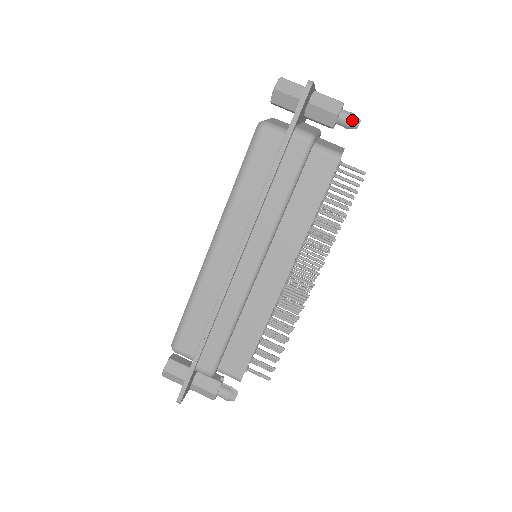
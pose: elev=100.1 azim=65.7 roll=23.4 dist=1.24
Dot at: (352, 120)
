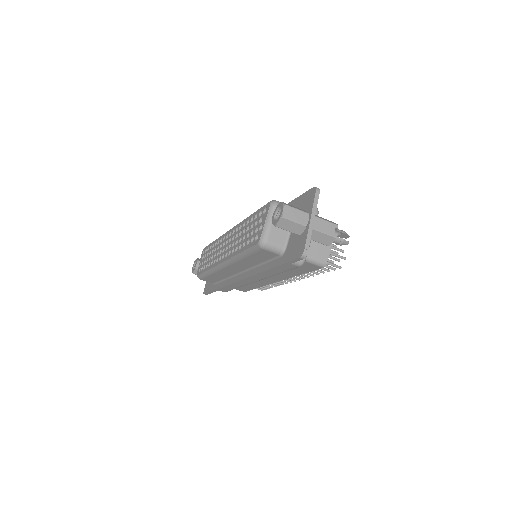
Dot at: occluded
